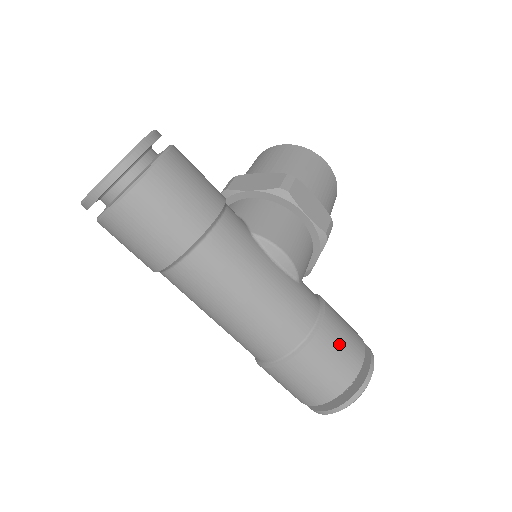
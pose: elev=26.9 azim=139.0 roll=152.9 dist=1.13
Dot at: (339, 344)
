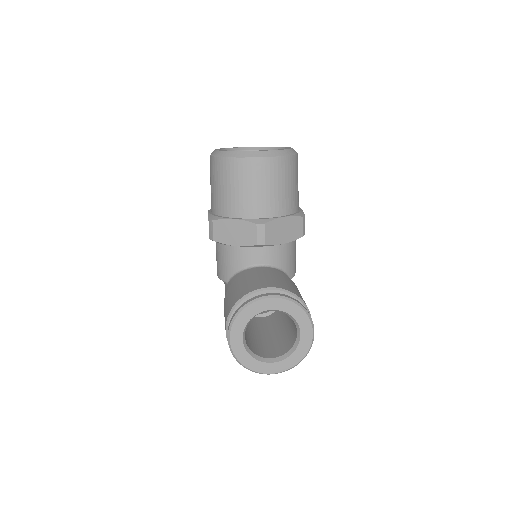
Dot at: occluded
